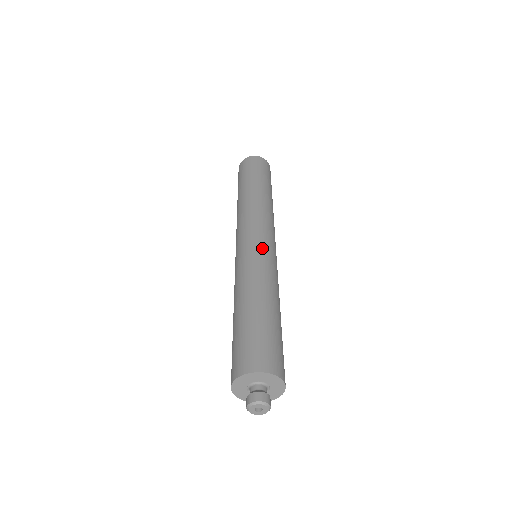
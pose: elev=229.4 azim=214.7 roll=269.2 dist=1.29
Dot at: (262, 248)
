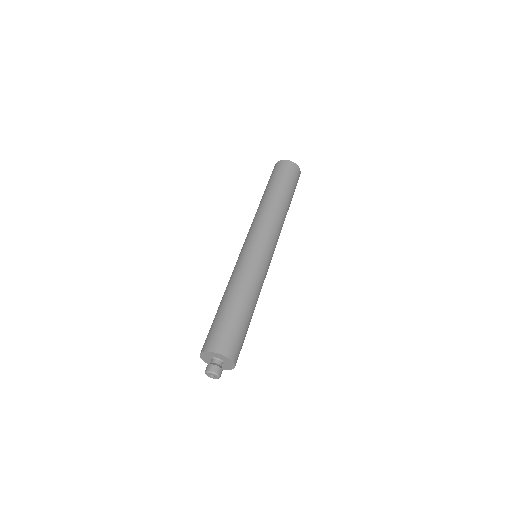
Dot at: (248, 252)
